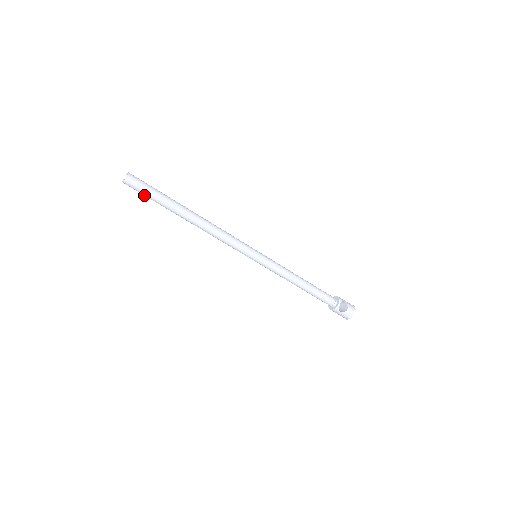
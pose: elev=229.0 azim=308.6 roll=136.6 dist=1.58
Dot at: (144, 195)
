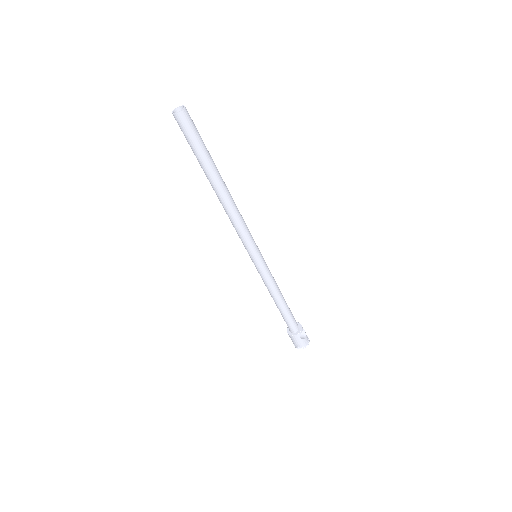
Dot at: (188, 140)
